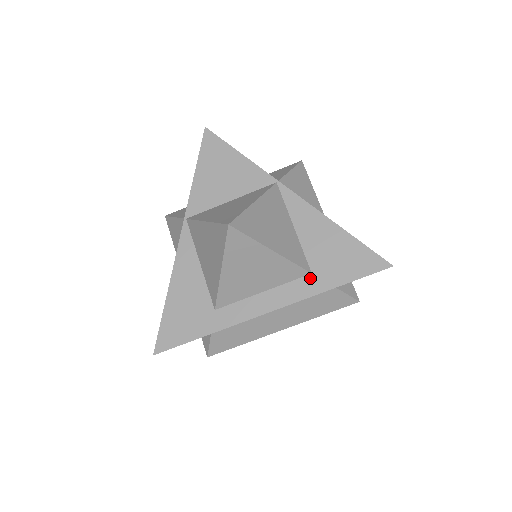
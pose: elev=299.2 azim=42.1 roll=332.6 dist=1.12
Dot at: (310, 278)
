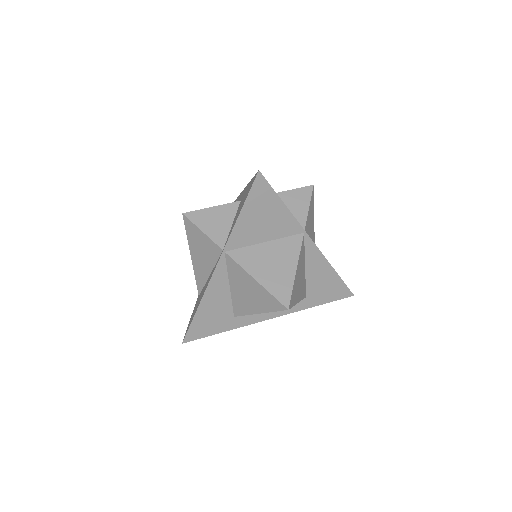
Dot at: (304, 300)
